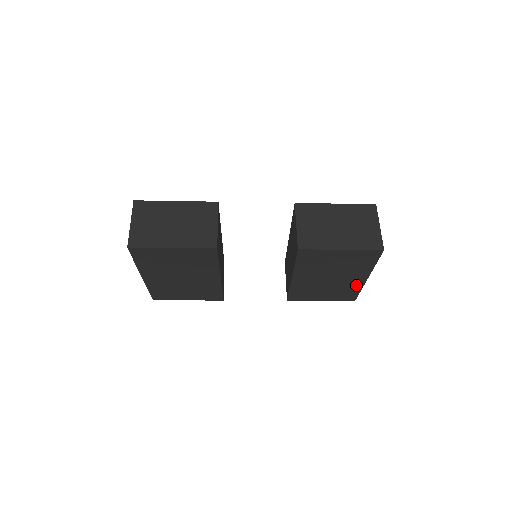
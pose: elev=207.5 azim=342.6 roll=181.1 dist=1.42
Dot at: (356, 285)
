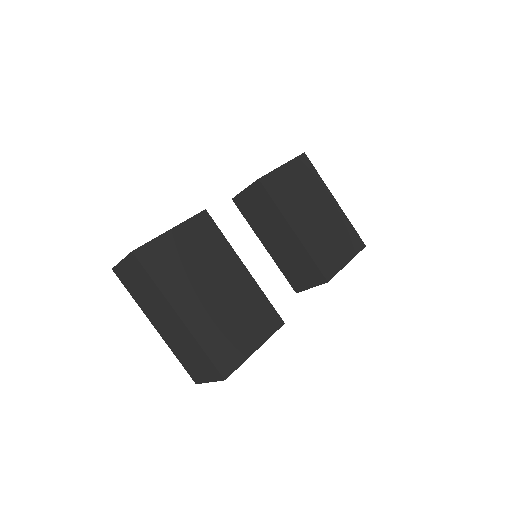
Dot at: (340, 216)
